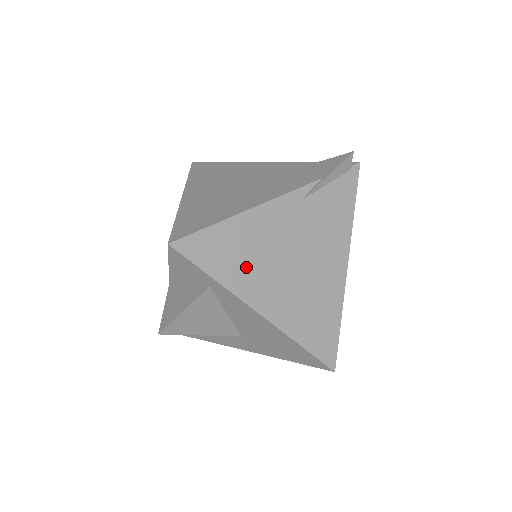
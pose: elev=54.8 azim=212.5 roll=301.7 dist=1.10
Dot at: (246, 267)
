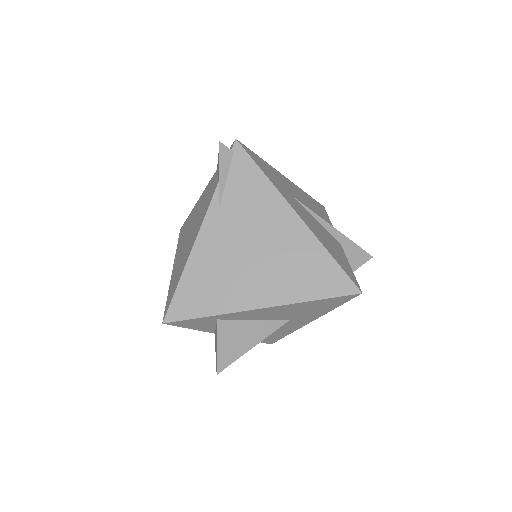
Dot at: (223, 289)
